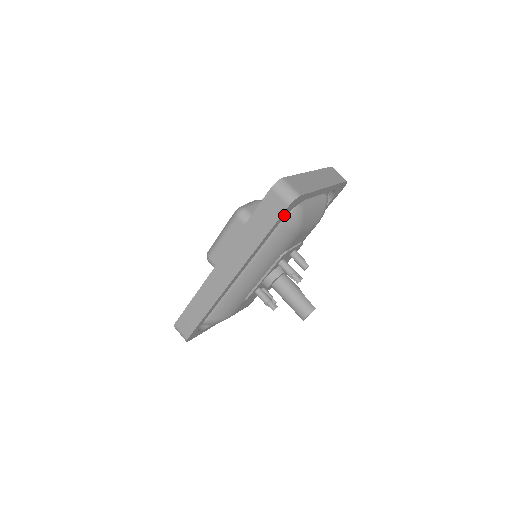
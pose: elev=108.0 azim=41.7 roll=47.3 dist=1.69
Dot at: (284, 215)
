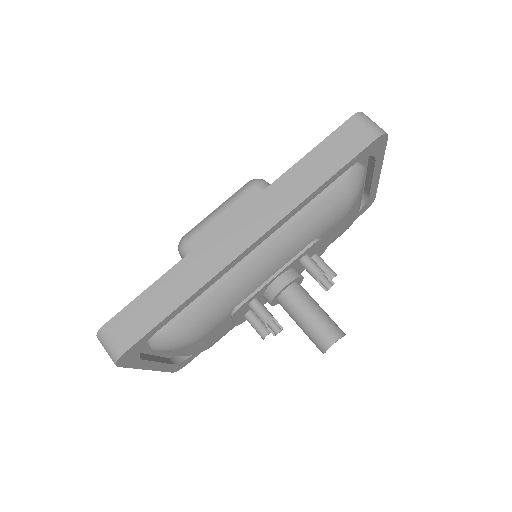
Dot at: (361, 155)
